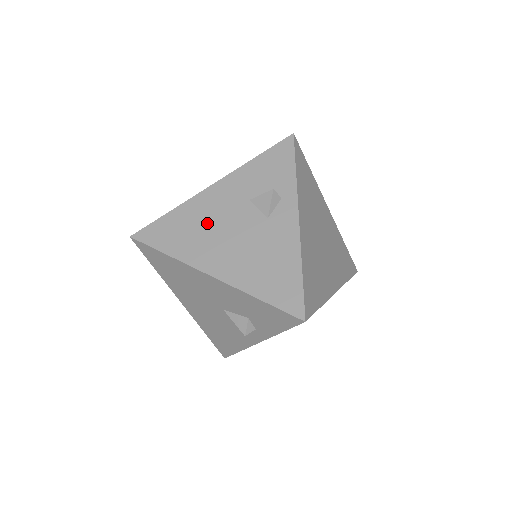
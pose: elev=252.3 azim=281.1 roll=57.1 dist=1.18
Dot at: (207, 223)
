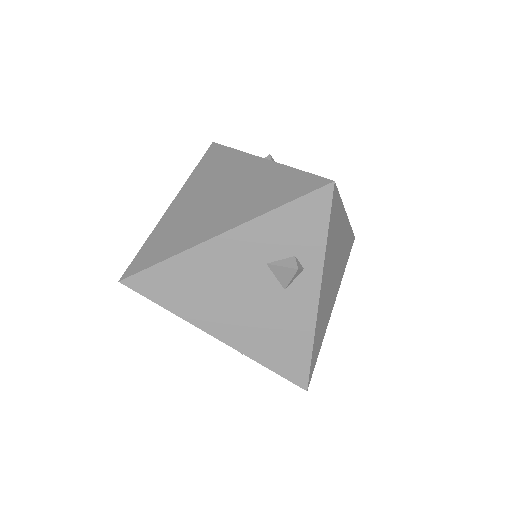
Dot at: (213, 283)
